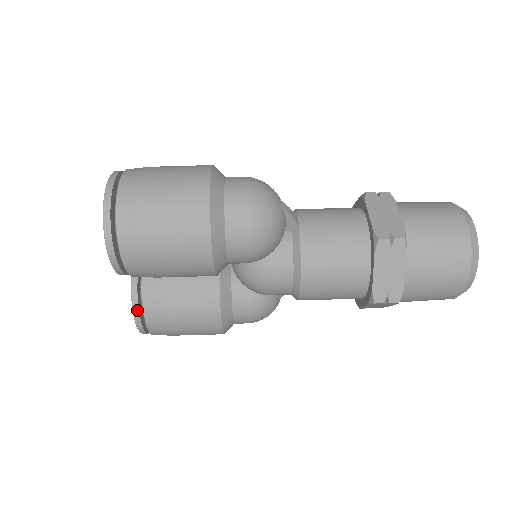
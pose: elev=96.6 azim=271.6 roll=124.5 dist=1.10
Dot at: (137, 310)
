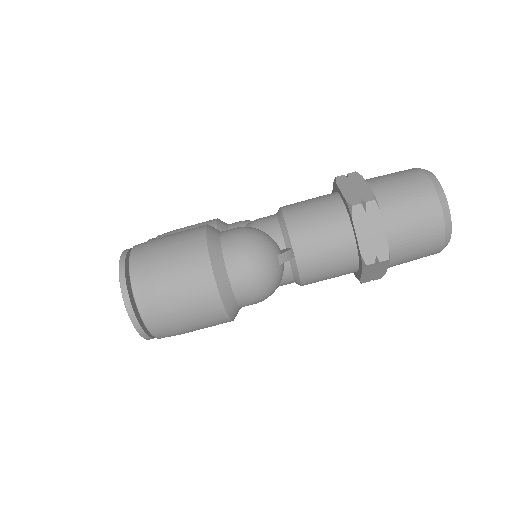
Dot at: occluded
